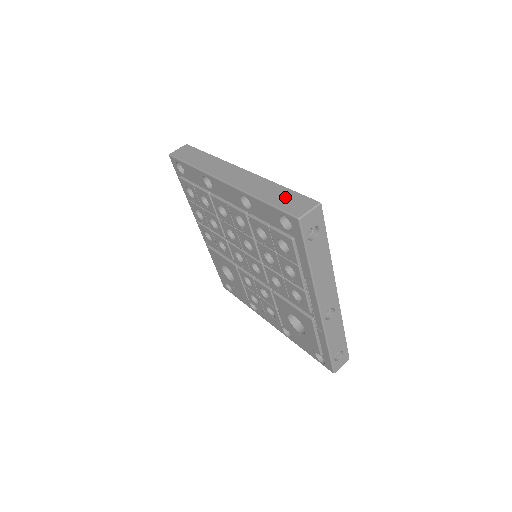
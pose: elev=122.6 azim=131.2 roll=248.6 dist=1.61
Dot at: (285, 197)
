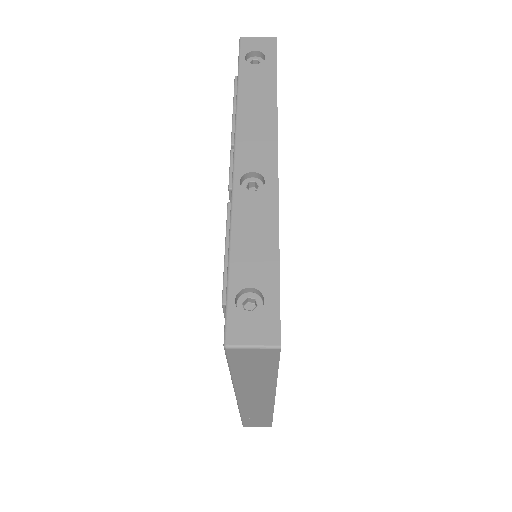
Dot at: occluded
